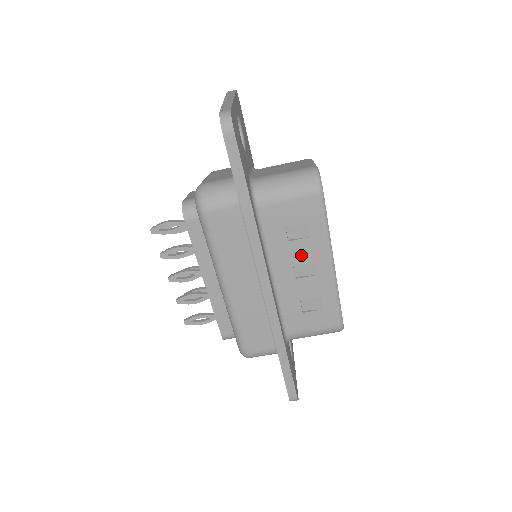
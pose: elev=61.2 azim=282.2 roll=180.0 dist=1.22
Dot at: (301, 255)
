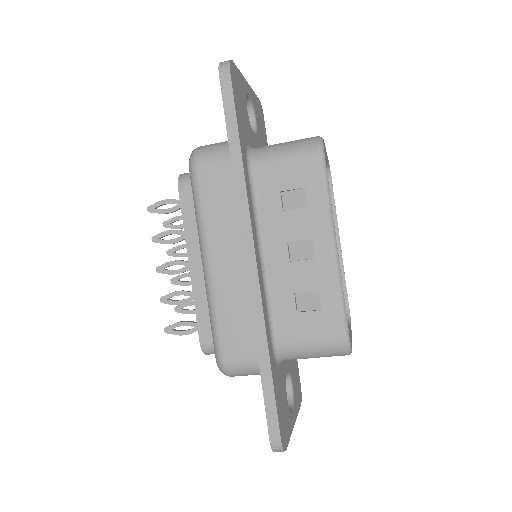
Dot at: (297, 230)
